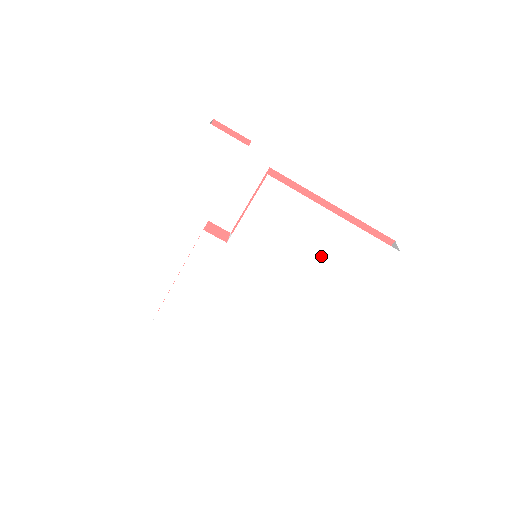
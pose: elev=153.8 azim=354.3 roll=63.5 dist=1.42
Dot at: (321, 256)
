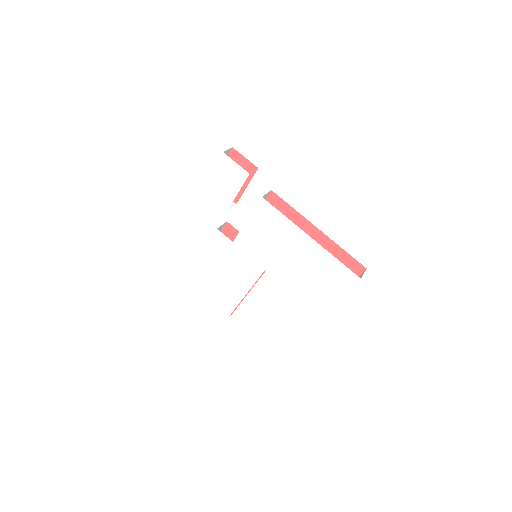
Dot at: (300, 268)
